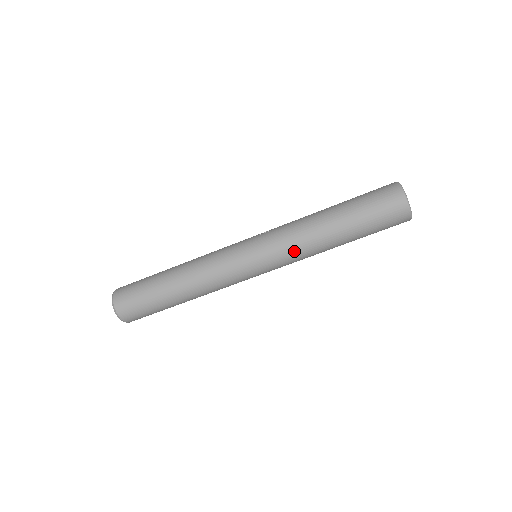
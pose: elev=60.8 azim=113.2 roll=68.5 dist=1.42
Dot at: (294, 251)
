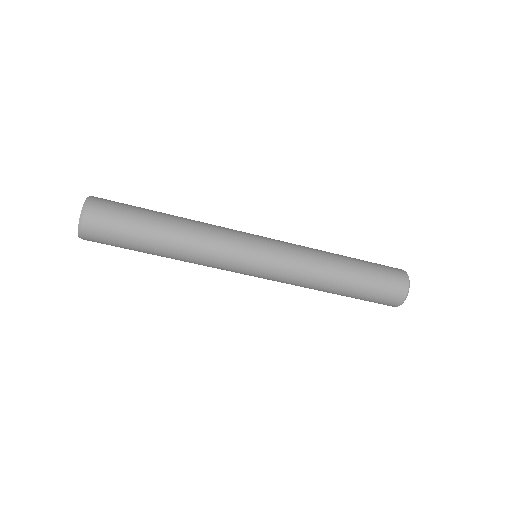
Dot at: (291, 284)
